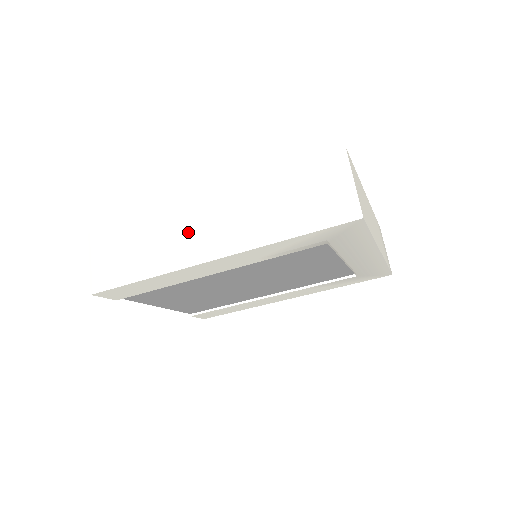
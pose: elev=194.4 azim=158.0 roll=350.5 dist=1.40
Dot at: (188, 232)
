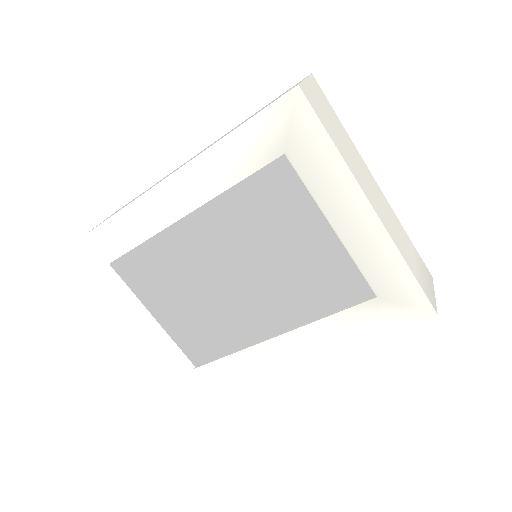
Dot at: occluded
